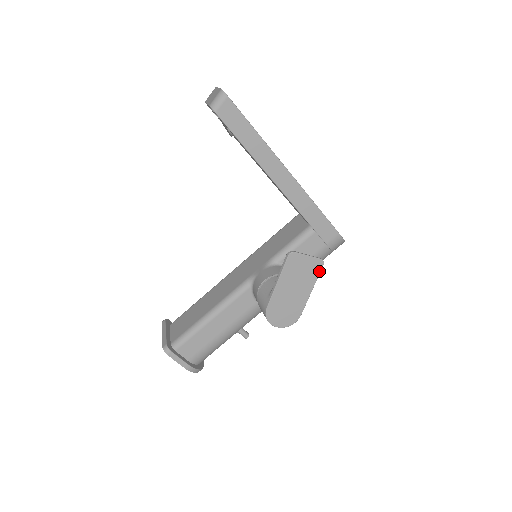
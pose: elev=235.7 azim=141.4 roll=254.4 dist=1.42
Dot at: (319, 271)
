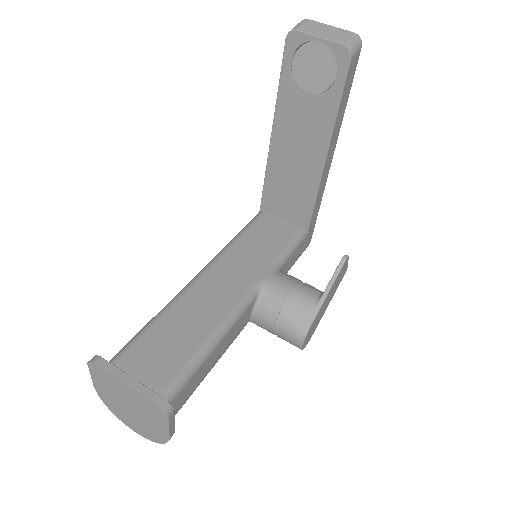
Dot at: occluded
